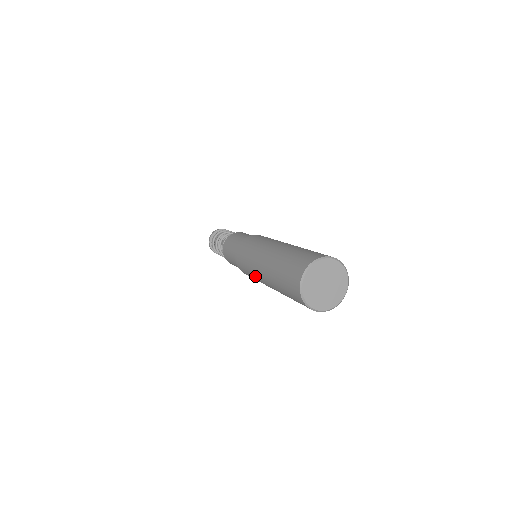
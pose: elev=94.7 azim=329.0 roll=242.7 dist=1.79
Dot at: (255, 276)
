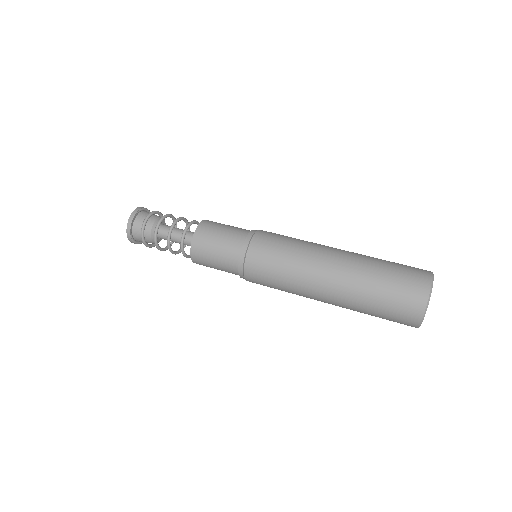
Dot at: (297, 292)
